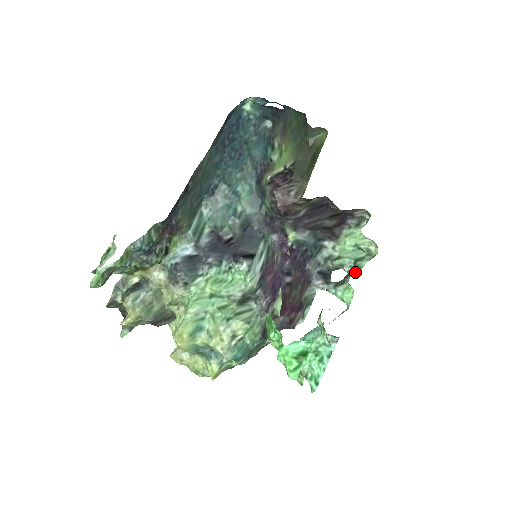
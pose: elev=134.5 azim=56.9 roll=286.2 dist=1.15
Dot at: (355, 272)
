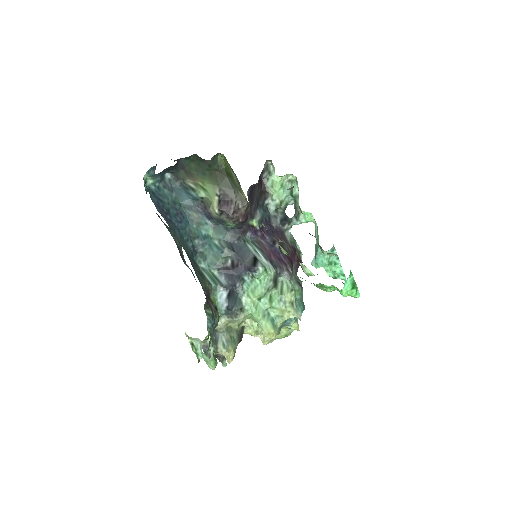
Dot at: occluded
